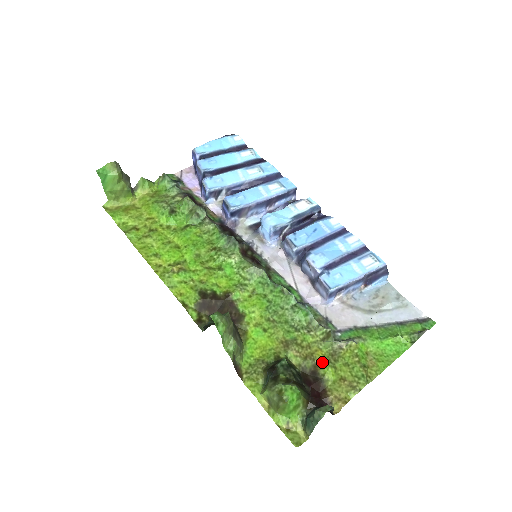
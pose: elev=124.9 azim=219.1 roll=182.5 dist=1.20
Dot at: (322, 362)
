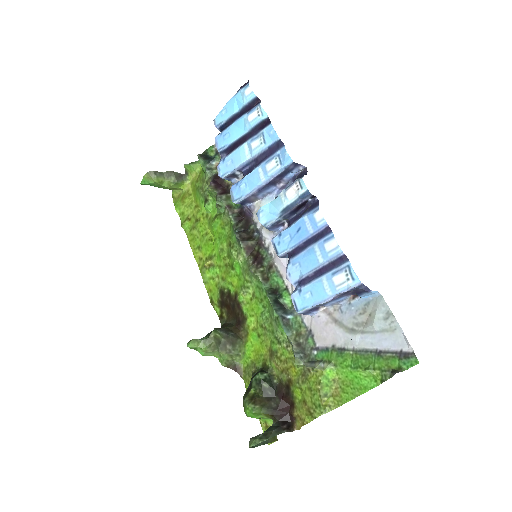
Dot at: (293, 380)
